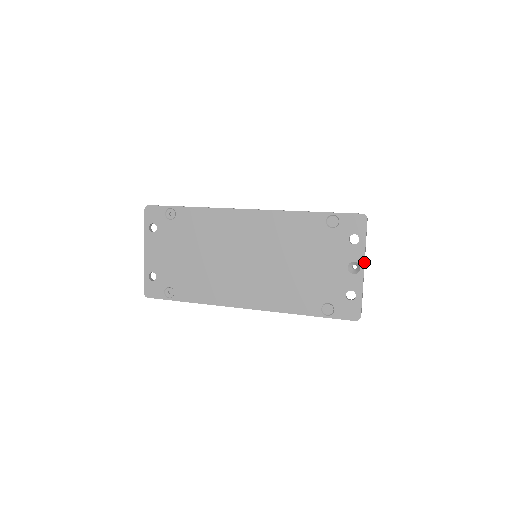
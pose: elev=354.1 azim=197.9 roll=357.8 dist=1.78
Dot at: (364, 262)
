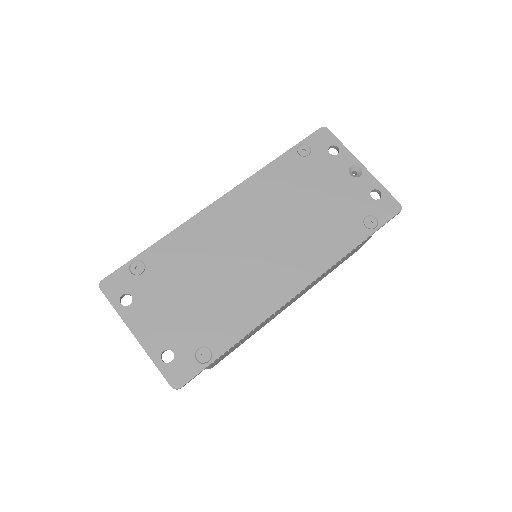
Dot at: (358, 161)
